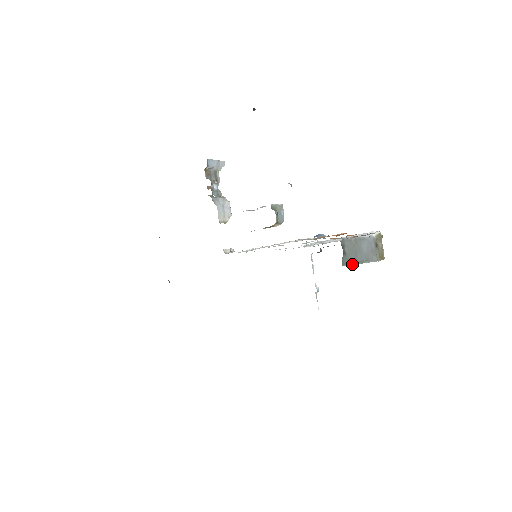
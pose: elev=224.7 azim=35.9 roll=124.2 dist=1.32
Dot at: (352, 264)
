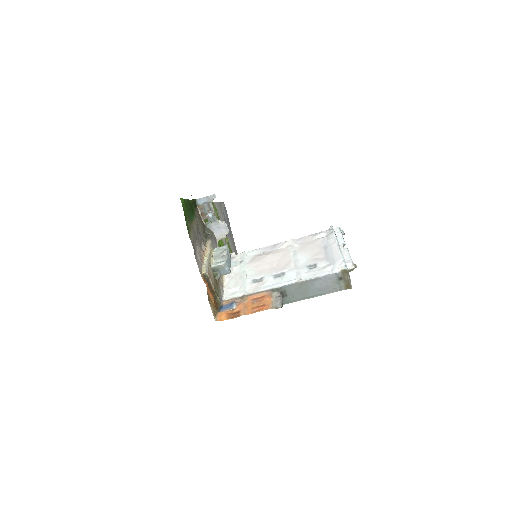
Dot at: occluded
